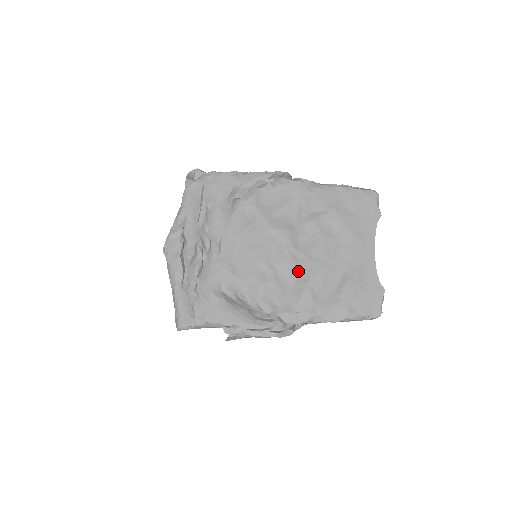
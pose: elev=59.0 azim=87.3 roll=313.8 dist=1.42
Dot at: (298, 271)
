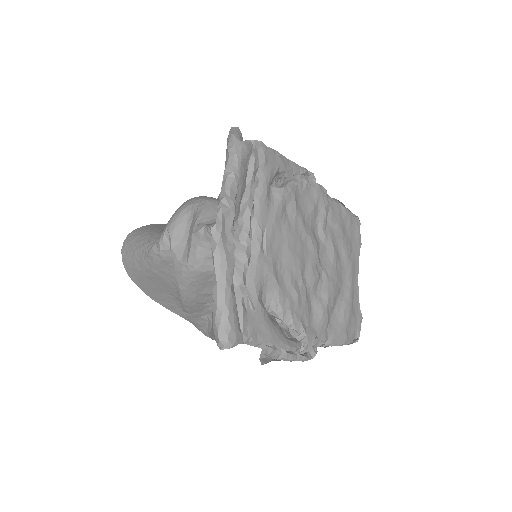
Dot at: (319, 288)
